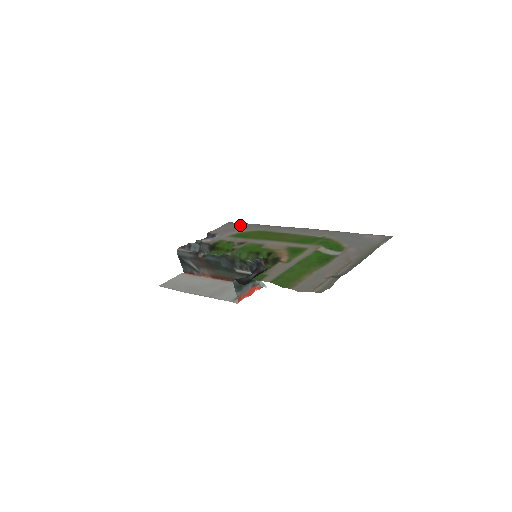
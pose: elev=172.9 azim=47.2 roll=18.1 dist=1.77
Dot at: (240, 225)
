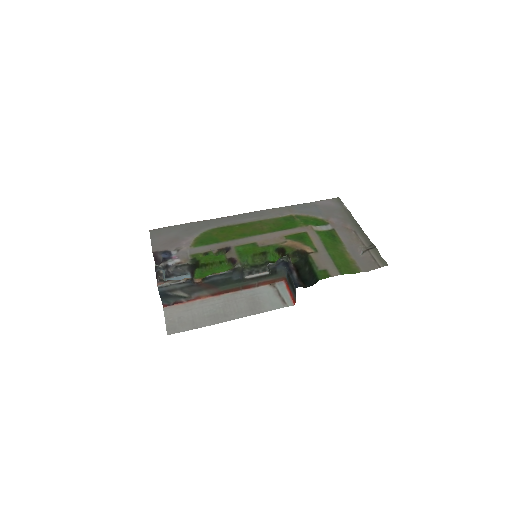
Dot at: (175, 229)
